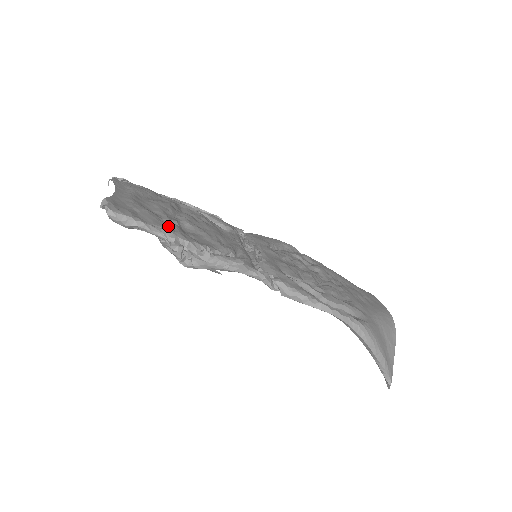
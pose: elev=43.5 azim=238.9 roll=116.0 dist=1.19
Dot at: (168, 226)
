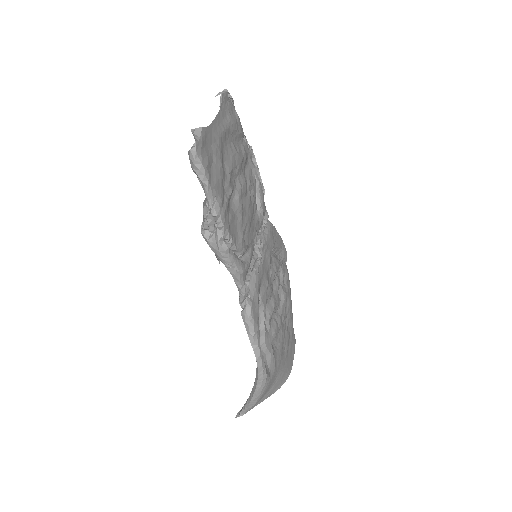
Dot at: (223, 196)
